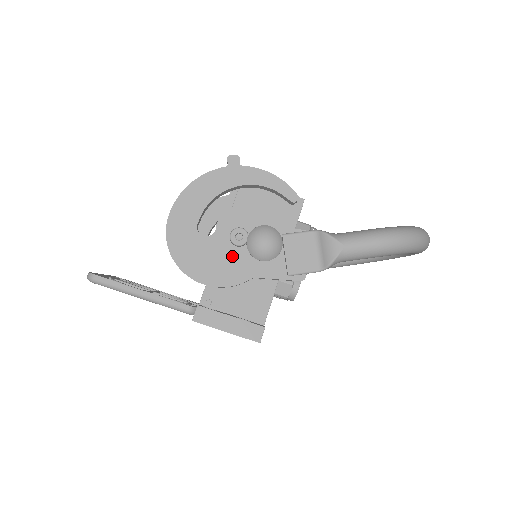
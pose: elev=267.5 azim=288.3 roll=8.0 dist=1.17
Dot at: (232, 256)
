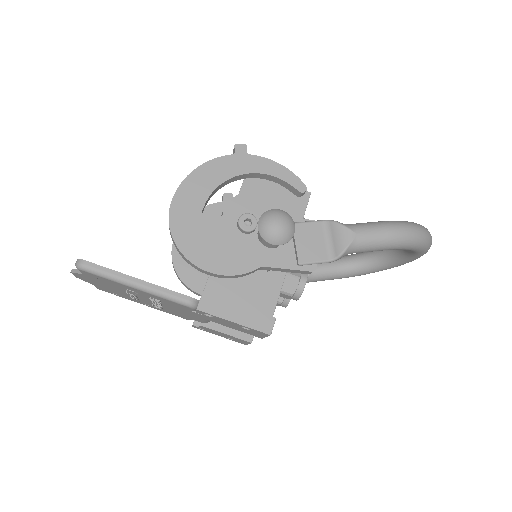
Dot at: (239, 243)
